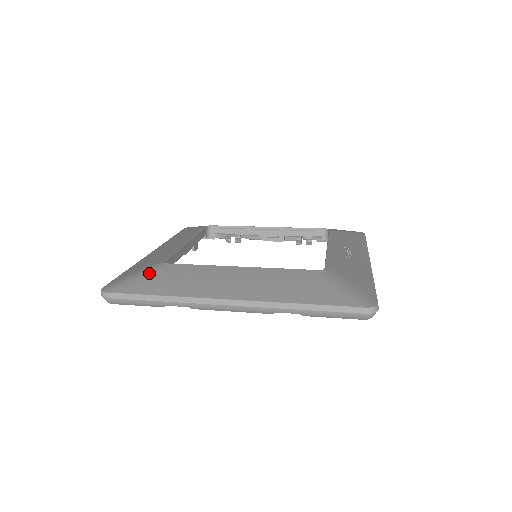
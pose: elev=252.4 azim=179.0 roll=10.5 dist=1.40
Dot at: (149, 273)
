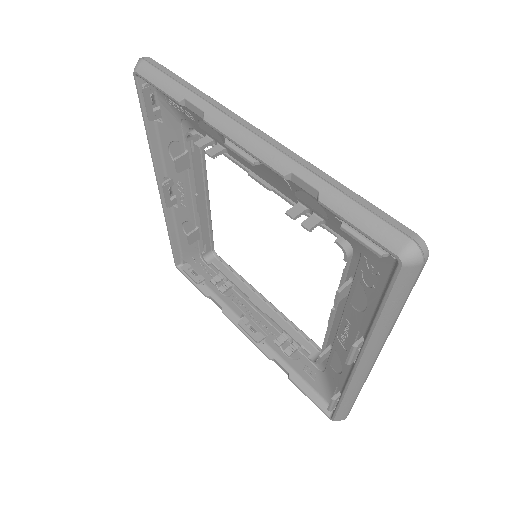
Dot at: occluded
